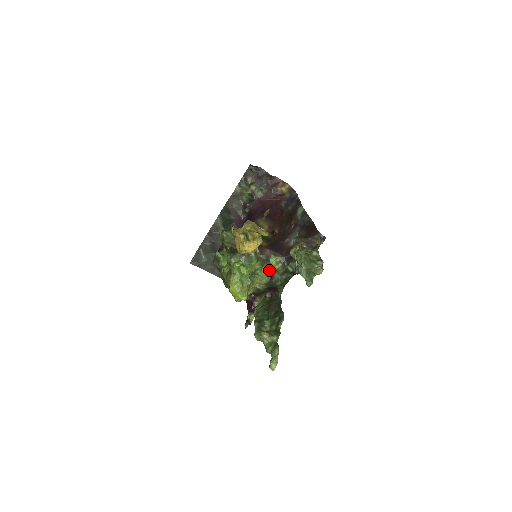
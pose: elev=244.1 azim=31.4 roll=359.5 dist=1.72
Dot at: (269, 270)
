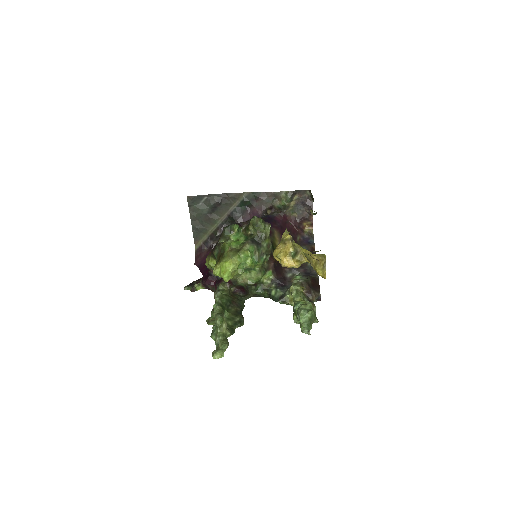
Dot at: (261, 278)
